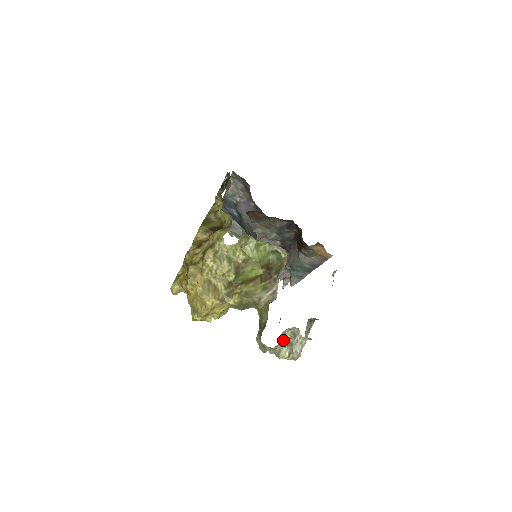
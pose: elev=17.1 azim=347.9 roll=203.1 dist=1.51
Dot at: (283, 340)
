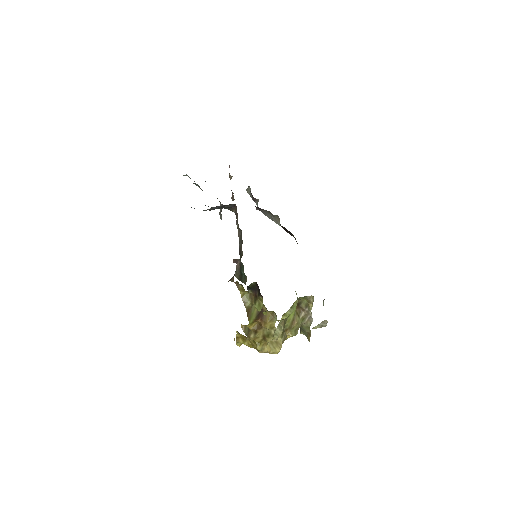
Dot at: occluded
